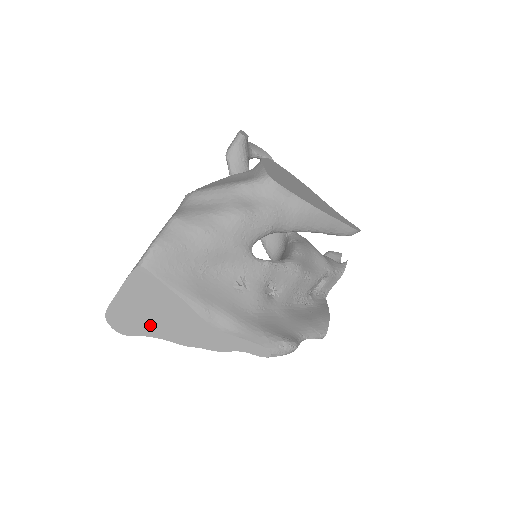
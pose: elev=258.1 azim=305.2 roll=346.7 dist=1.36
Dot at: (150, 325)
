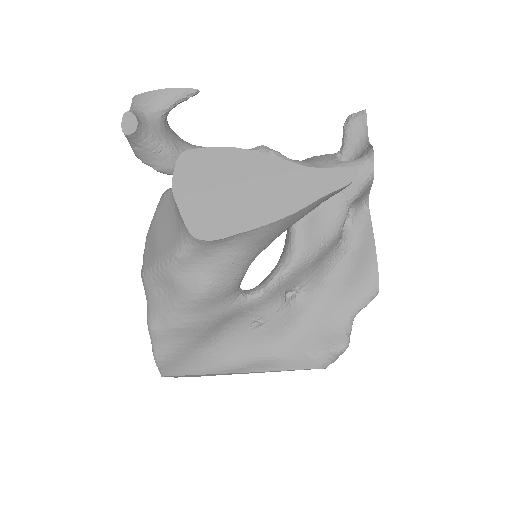
Dot at: occluded
